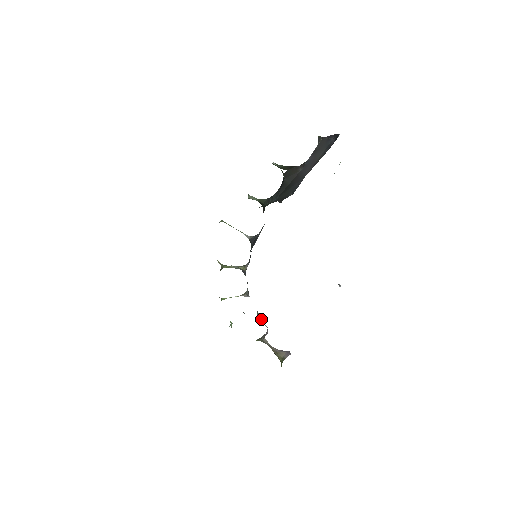
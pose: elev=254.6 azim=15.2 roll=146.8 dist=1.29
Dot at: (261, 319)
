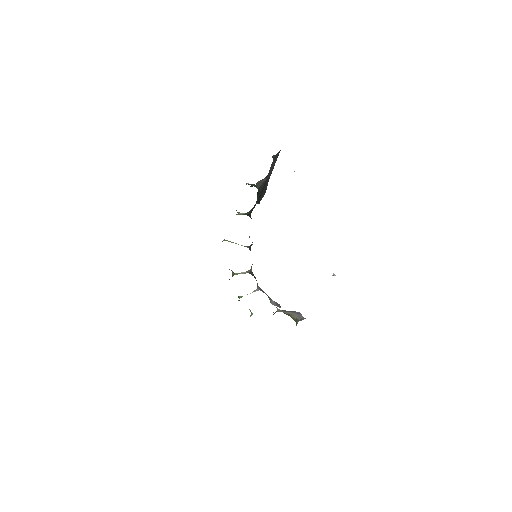
Dot at: (273, 301)
